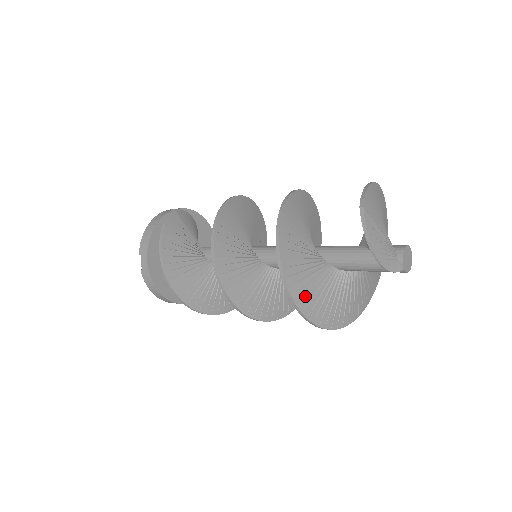
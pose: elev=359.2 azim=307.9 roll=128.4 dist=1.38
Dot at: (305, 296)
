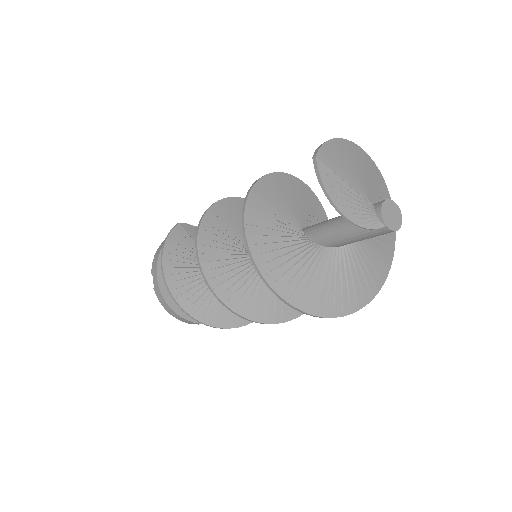
Dot at: (282, 276)
